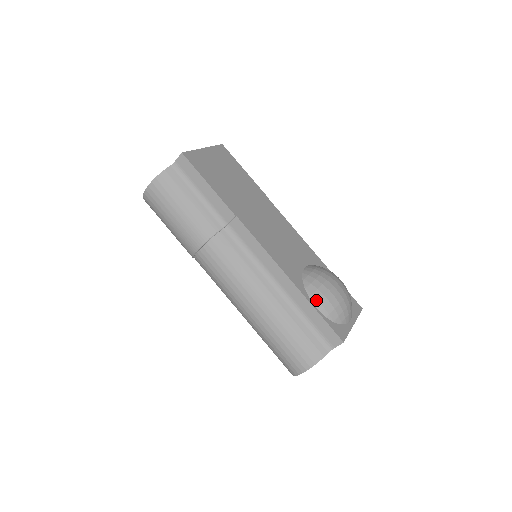
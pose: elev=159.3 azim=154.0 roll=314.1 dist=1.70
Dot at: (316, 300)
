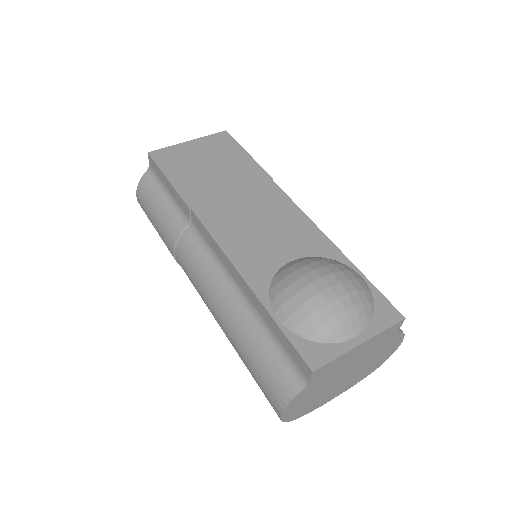
Dot at: (278, 307)
